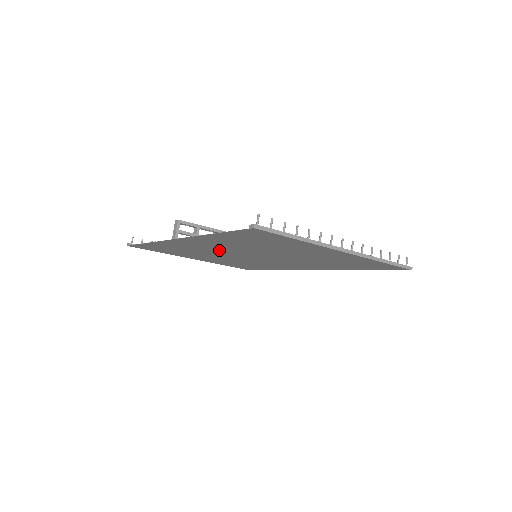
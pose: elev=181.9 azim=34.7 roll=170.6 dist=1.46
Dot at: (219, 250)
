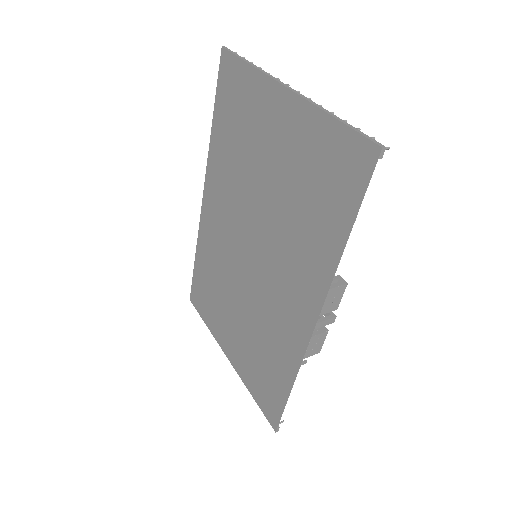
Dot at: (229, 235)
